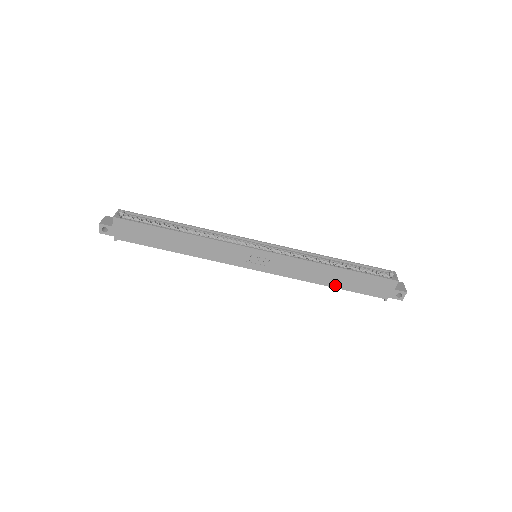
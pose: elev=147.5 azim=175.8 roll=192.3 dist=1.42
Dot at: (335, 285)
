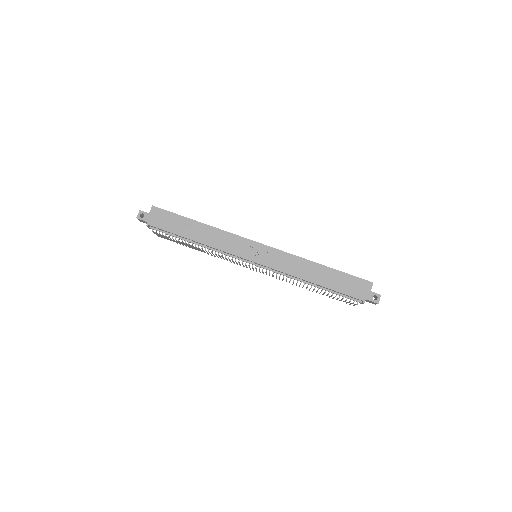
Dot at: (320, 283)
